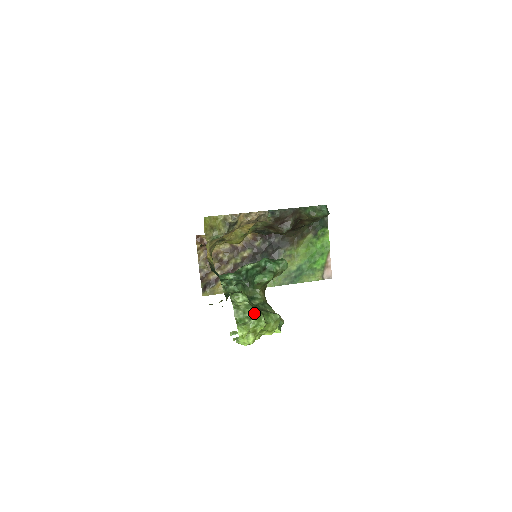
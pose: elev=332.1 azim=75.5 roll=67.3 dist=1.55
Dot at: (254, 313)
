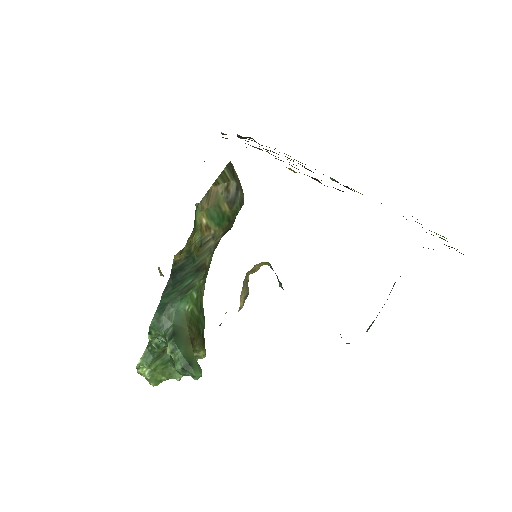
Dot at: (150, 383)
